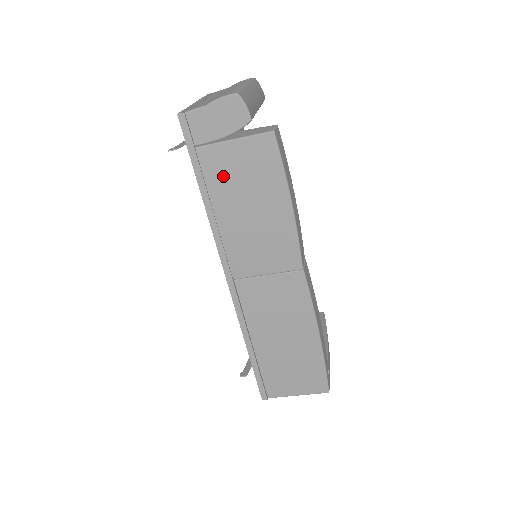
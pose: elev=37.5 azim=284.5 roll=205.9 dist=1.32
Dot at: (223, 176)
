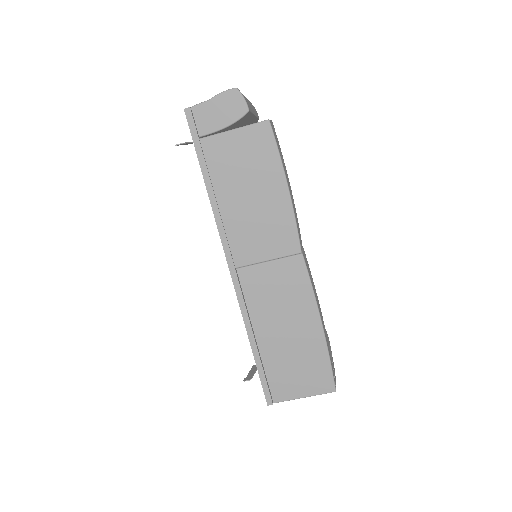
Dot at: (225, 164)
